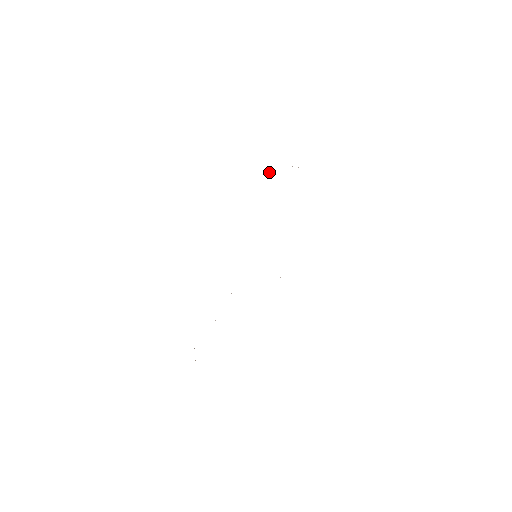
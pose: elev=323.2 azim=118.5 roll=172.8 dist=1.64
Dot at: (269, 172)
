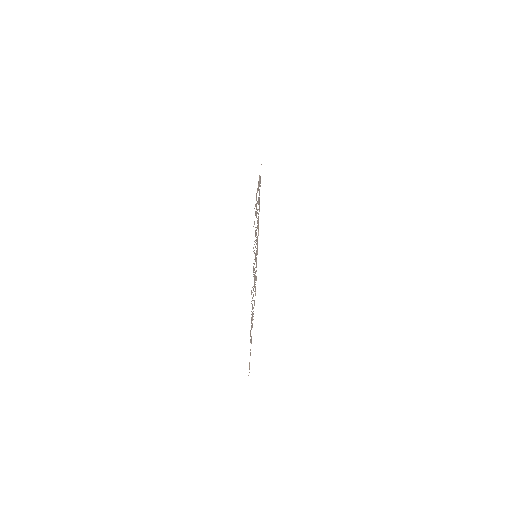
Dot at: (259, 177)
